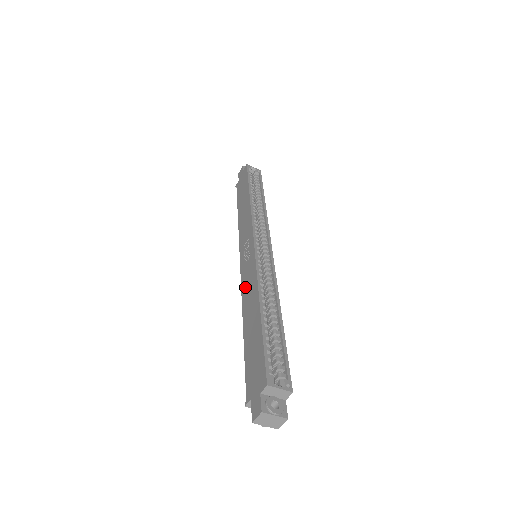
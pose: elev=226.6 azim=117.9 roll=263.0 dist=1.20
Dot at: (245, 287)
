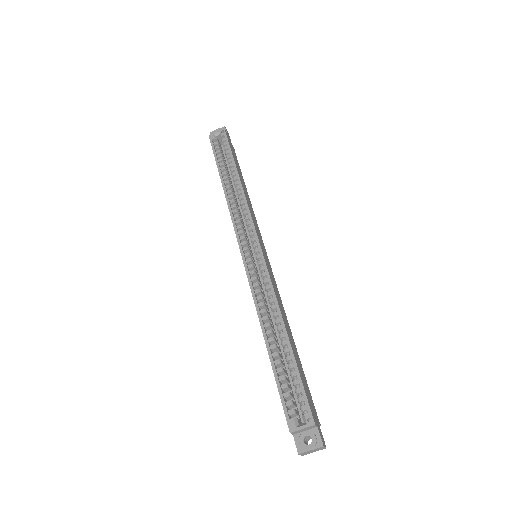
Dot at: occluded
